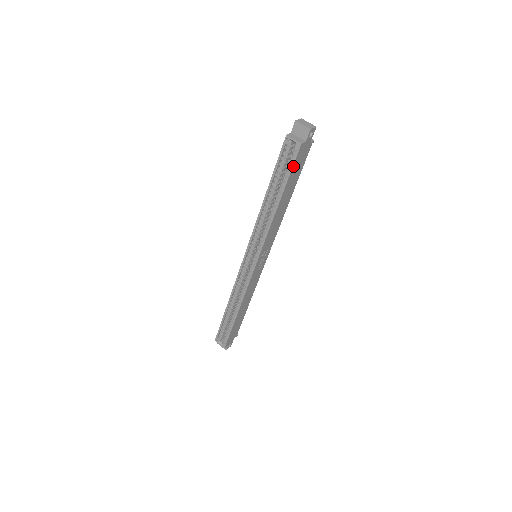
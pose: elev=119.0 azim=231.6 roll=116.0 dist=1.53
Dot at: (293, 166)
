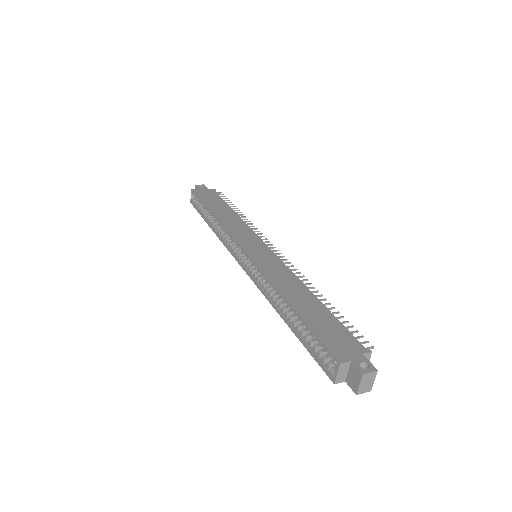
Dot at: (316, 358)
